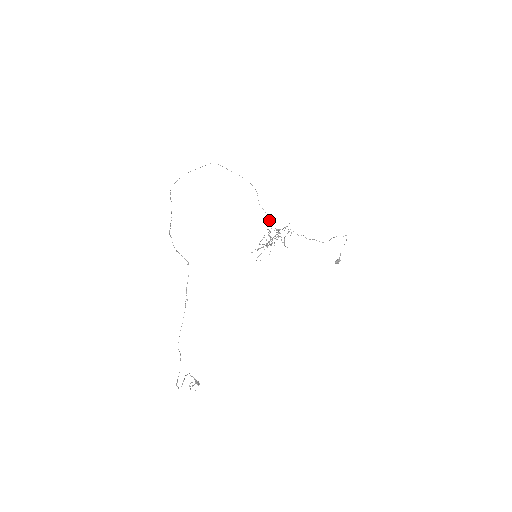
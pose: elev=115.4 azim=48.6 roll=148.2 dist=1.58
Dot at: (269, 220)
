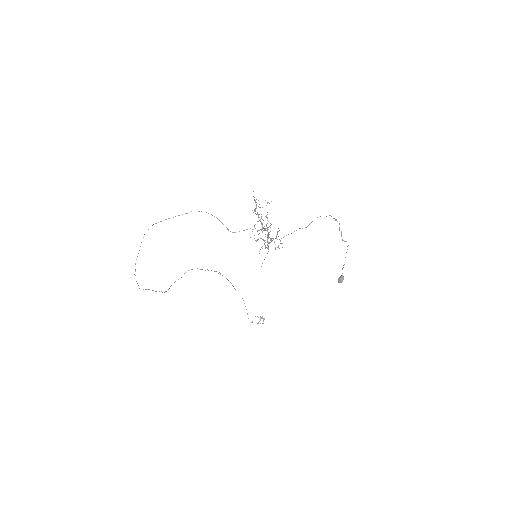
Dot at: occluded
